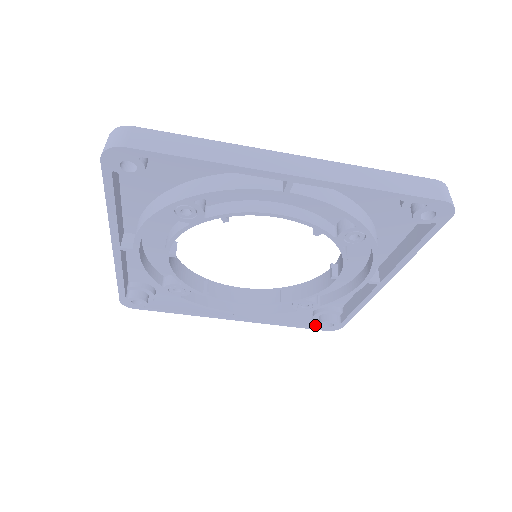
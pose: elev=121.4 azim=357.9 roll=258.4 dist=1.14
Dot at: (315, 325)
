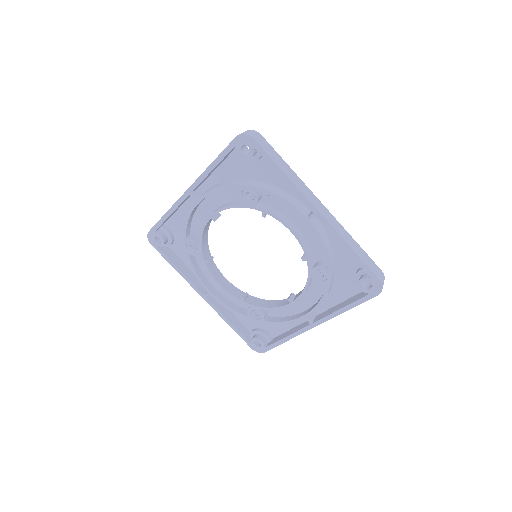
Dot at: (248, 339)
